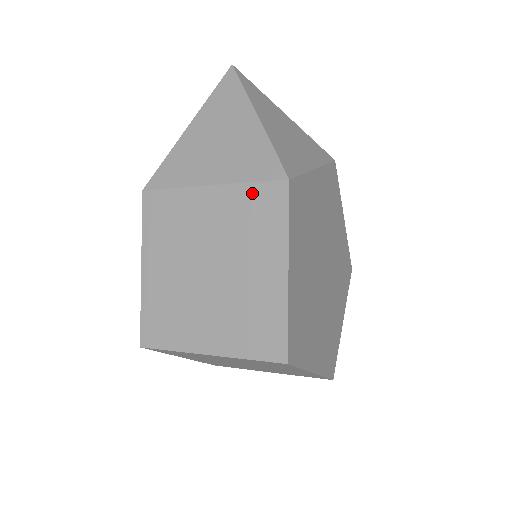
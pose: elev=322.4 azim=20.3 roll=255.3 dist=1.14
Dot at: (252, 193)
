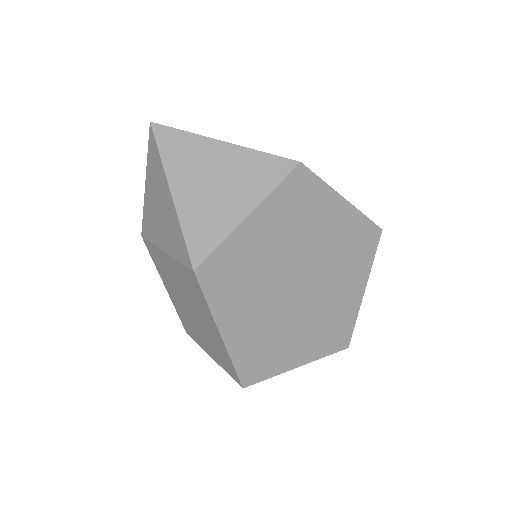
Dot at: (182, 269)
